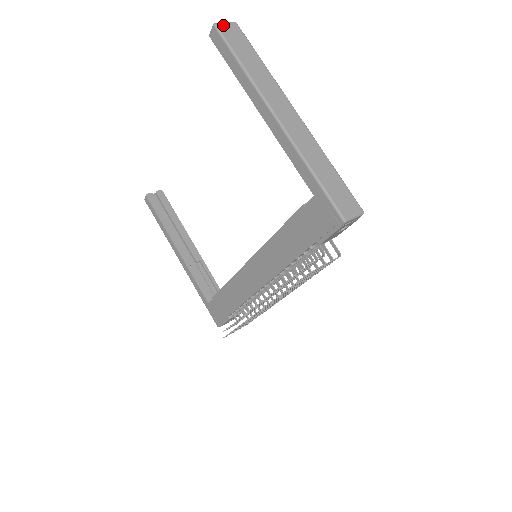
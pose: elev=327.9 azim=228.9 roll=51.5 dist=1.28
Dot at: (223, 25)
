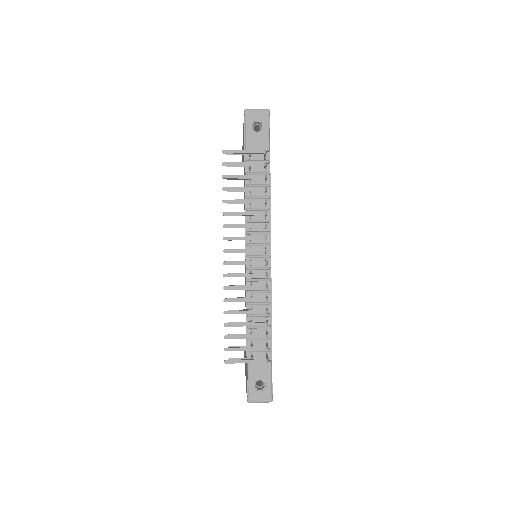
Dot at: occluded
